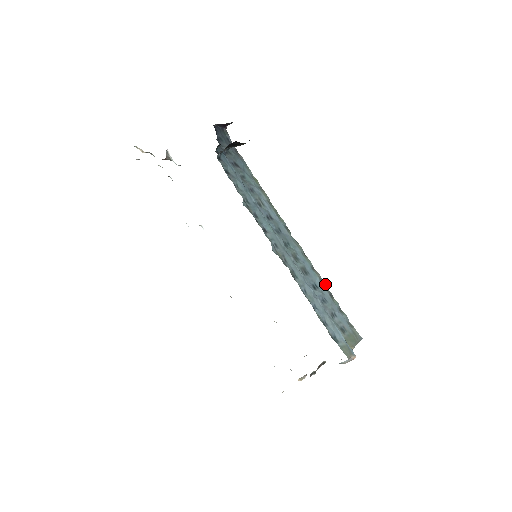
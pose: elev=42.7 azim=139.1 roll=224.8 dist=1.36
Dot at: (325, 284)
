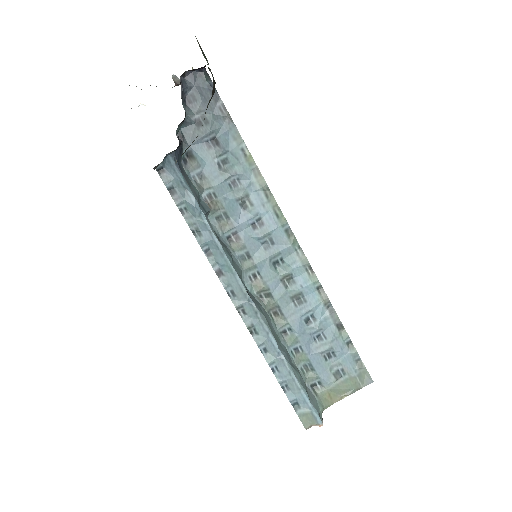
Dot at: (334, 310)
